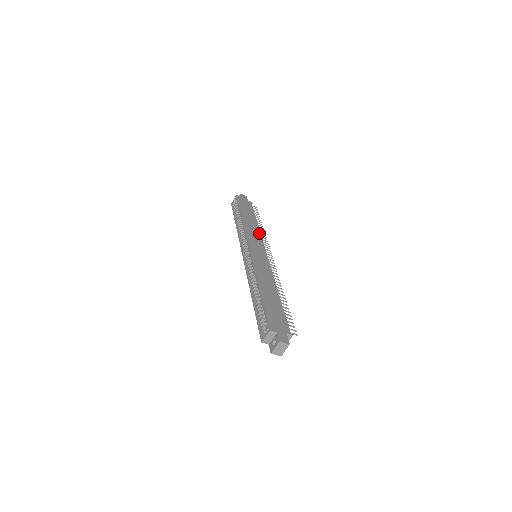
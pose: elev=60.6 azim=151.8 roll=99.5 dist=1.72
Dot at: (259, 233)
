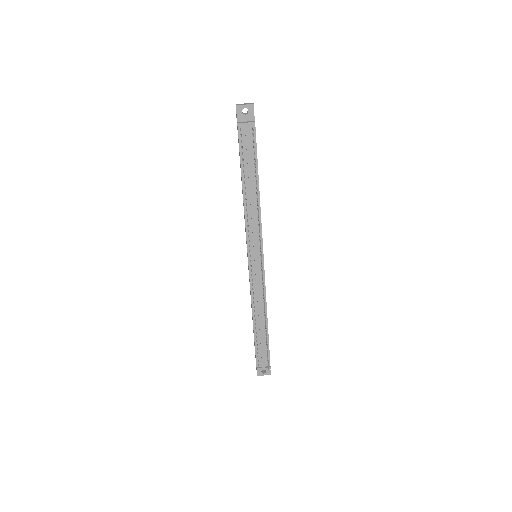
Dot at: occluded
